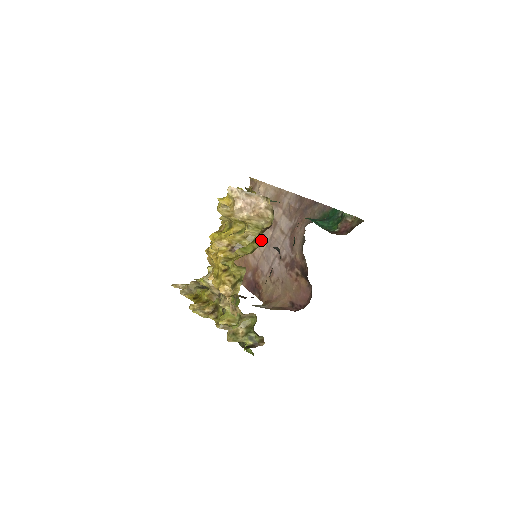
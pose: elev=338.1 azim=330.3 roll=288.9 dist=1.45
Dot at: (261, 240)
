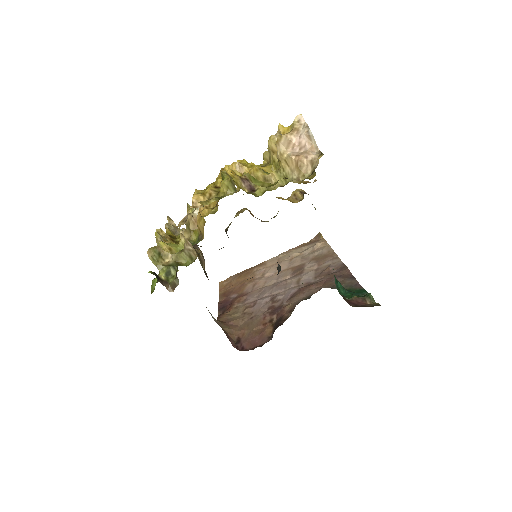
Dot at: (274, 277)
